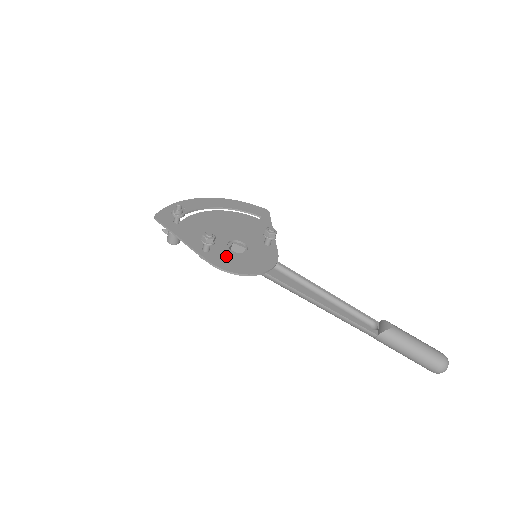
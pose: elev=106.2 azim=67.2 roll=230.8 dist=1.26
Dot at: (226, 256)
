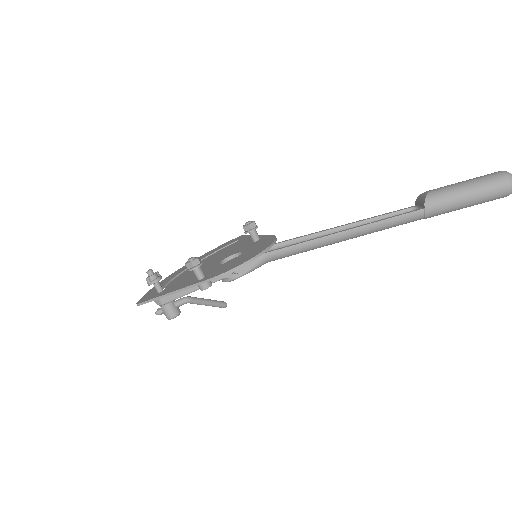
Dot at: (224, 267)
